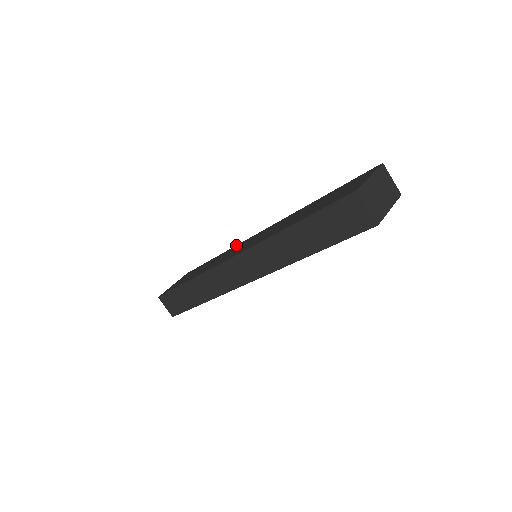
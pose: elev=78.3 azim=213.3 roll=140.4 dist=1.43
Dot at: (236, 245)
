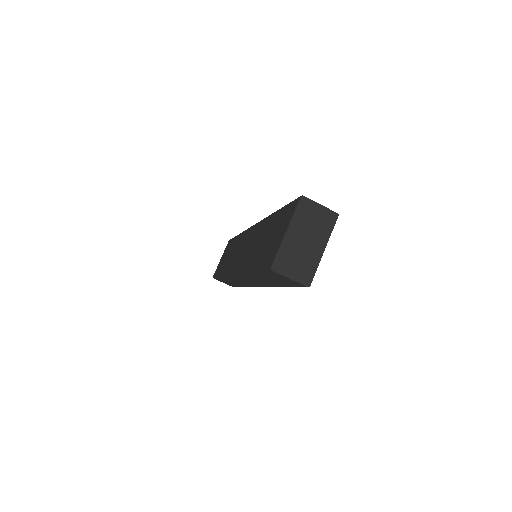
Dot at: (244, 231)
